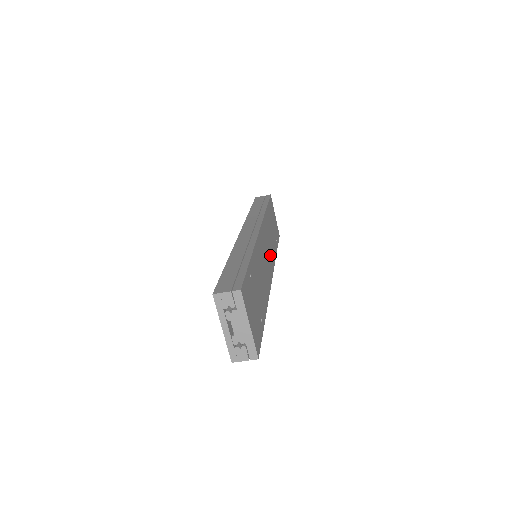
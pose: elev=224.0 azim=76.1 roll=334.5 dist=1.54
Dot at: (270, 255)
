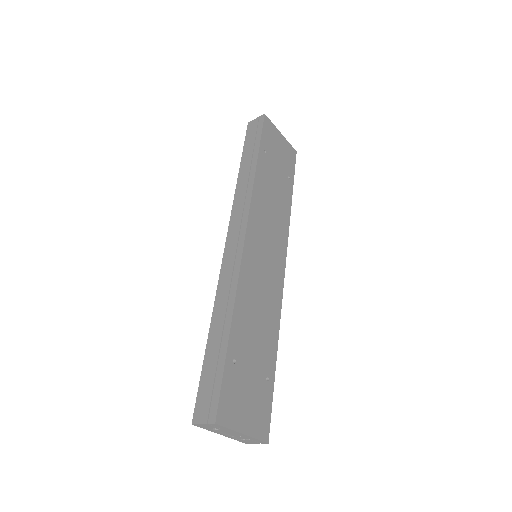
Dot at: (276, 235)
